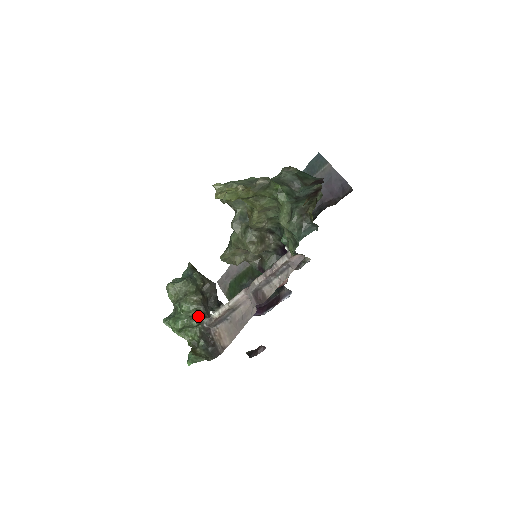
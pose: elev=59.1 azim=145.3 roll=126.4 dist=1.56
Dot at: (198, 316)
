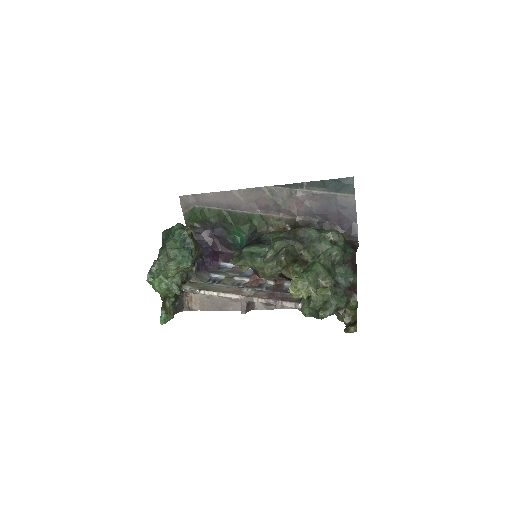
Dot at: (181, 283)
